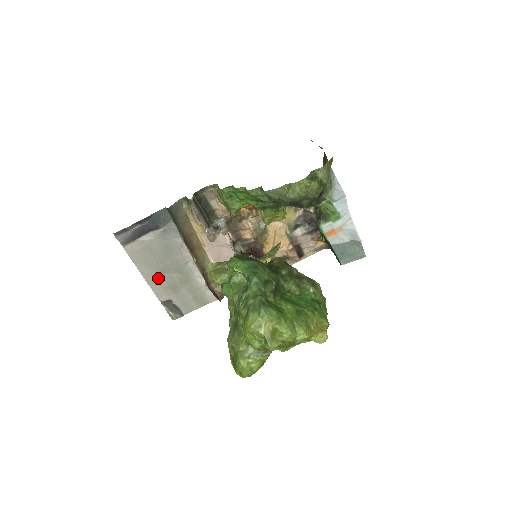
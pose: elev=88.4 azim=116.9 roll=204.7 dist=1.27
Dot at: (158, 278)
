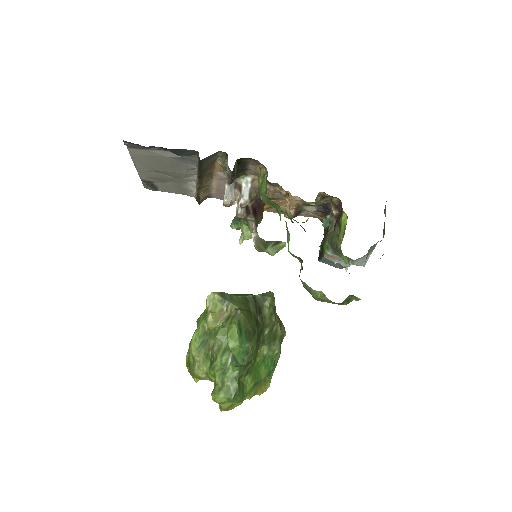
Dot at: (150, 172)
